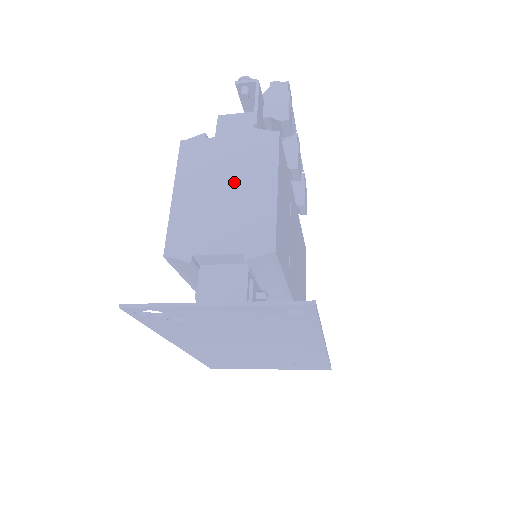
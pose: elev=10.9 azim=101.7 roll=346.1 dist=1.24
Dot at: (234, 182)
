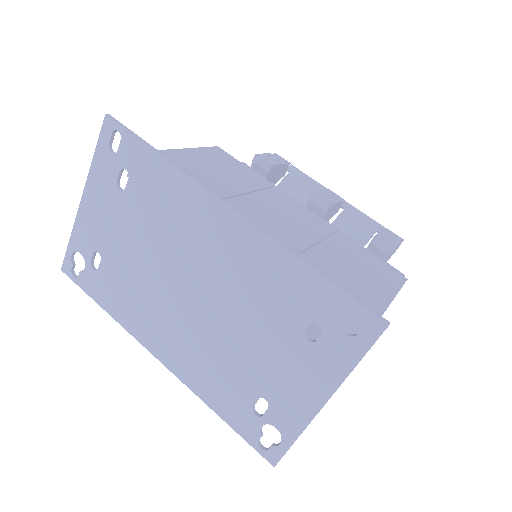
Dot at: occluded
